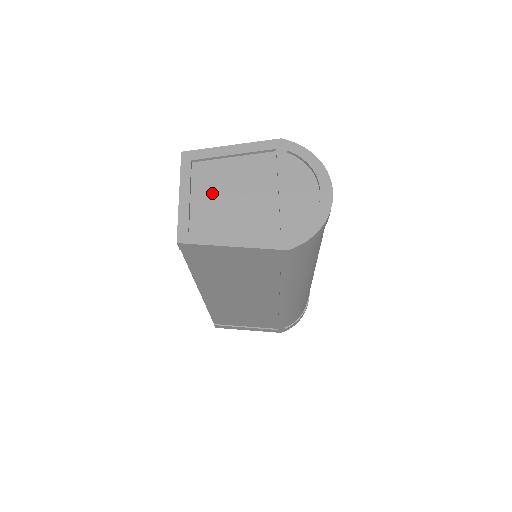
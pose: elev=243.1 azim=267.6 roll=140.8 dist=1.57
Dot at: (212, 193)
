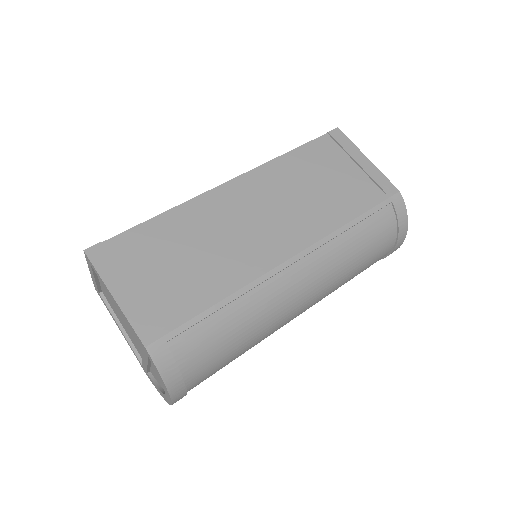
Dot at: occluded
